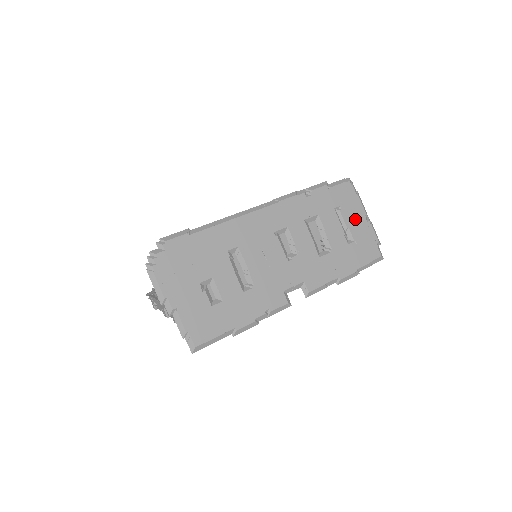
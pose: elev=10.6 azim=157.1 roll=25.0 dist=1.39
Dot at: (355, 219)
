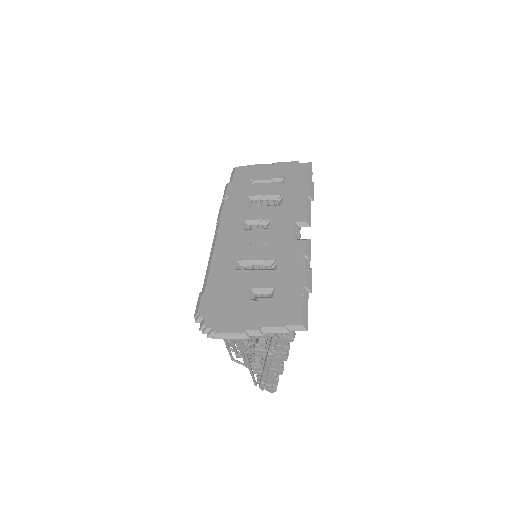
Dot at: (267, 172)
